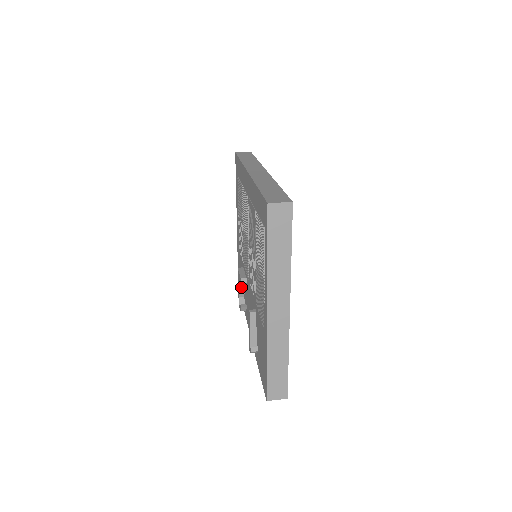
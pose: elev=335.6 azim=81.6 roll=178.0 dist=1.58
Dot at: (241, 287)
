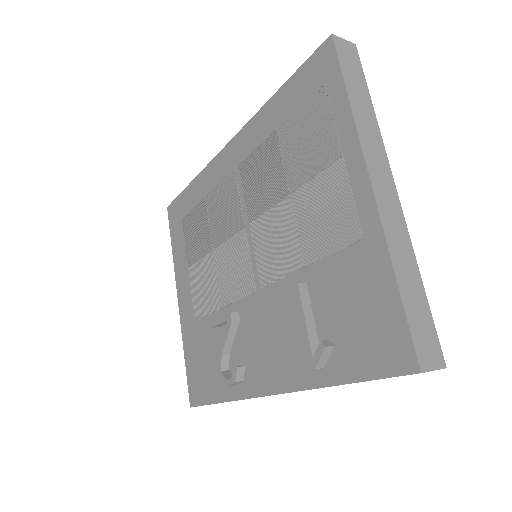
Dot at: (228, 339)
